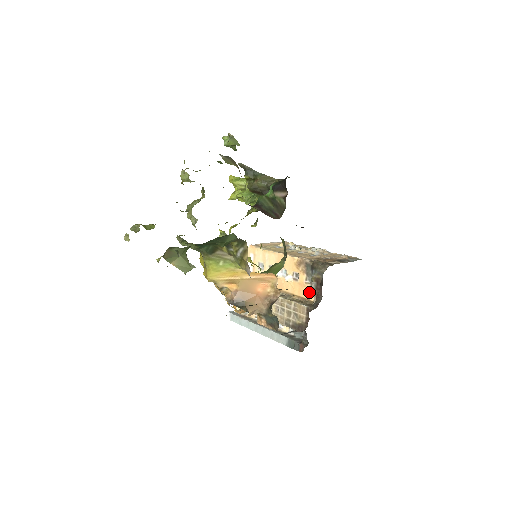
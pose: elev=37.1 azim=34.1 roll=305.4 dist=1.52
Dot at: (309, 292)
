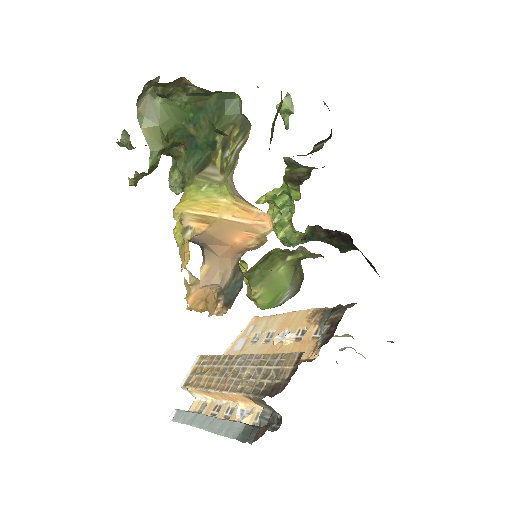
Dot at: (313, 348)
